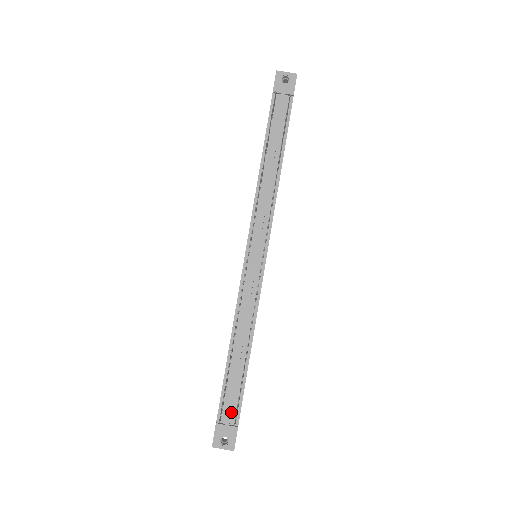
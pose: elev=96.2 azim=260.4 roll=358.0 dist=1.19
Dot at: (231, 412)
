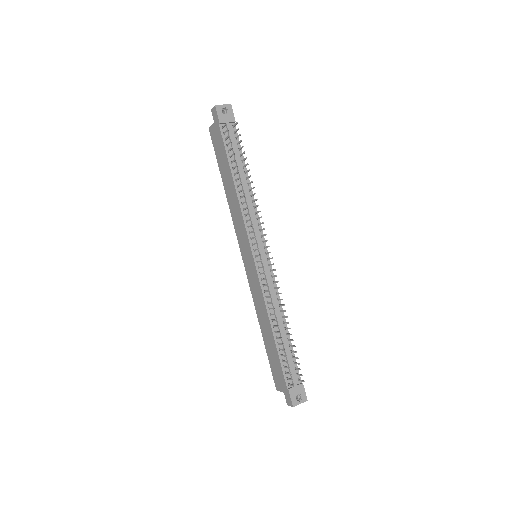
Dot at: (293, 376)
